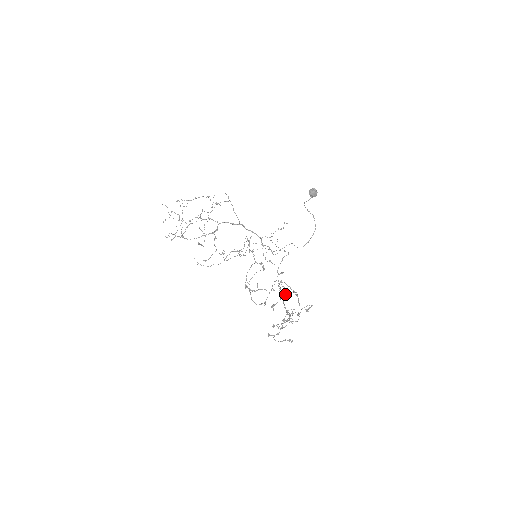
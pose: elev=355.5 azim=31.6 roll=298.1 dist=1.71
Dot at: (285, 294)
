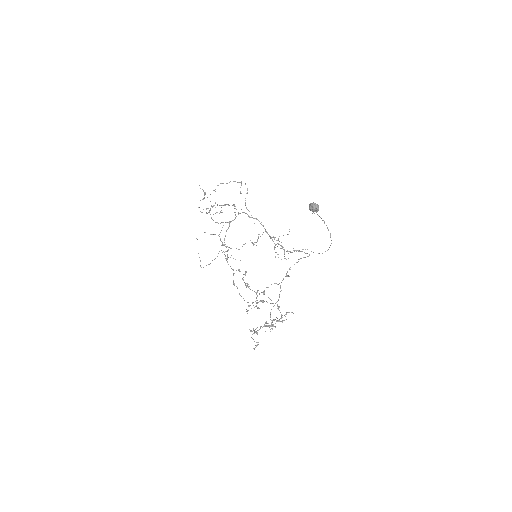
Dot at: (267, 302)
